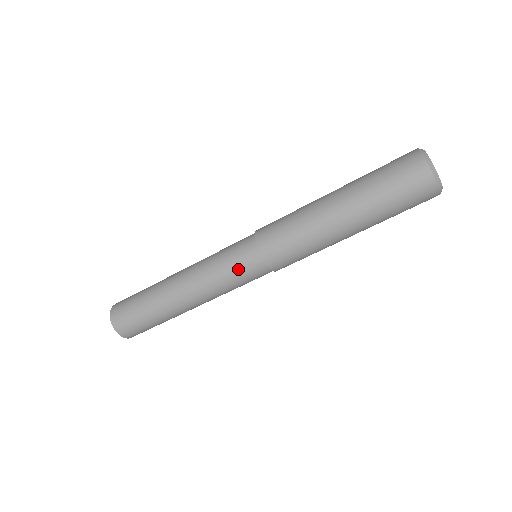
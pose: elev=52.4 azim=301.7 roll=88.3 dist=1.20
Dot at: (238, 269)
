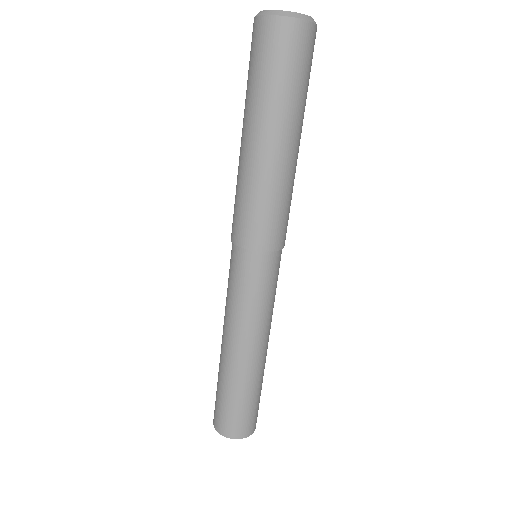
Dot at: (237, 278)
